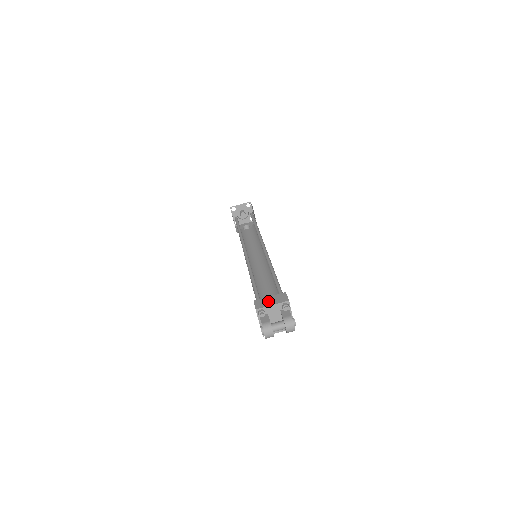
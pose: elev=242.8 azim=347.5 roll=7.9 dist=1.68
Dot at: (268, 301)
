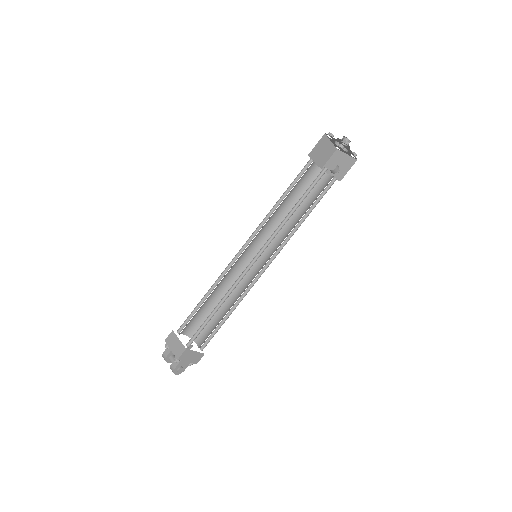
Dot at: (173, 343)
